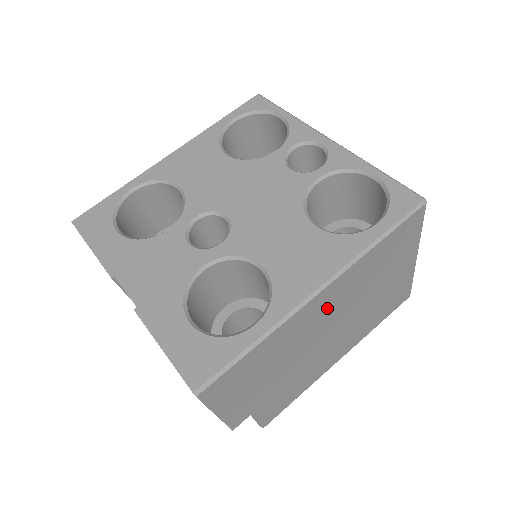
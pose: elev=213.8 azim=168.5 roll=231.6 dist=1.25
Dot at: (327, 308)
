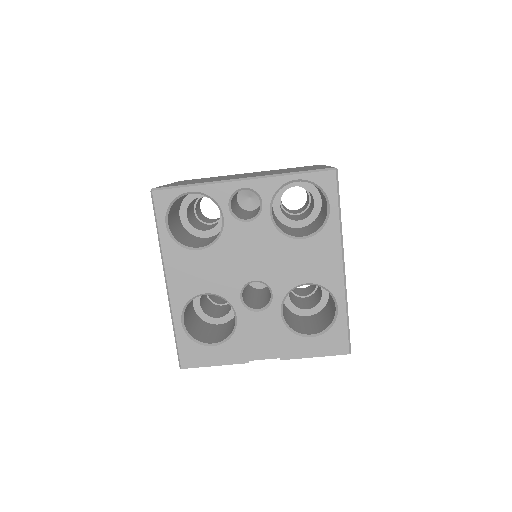
Dot at: occluded
